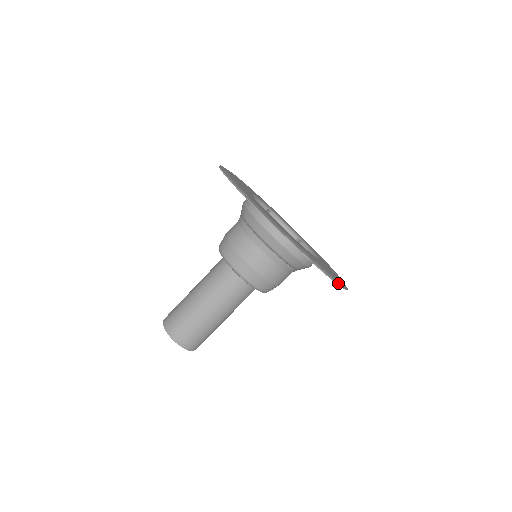
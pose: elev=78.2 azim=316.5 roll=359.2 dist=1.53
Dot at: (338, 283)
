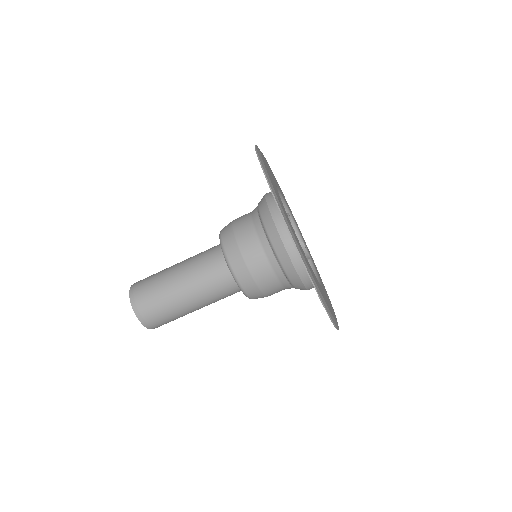
Dot at: occluded
